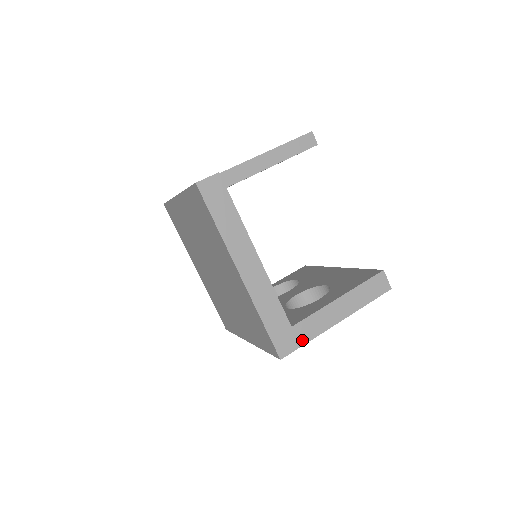
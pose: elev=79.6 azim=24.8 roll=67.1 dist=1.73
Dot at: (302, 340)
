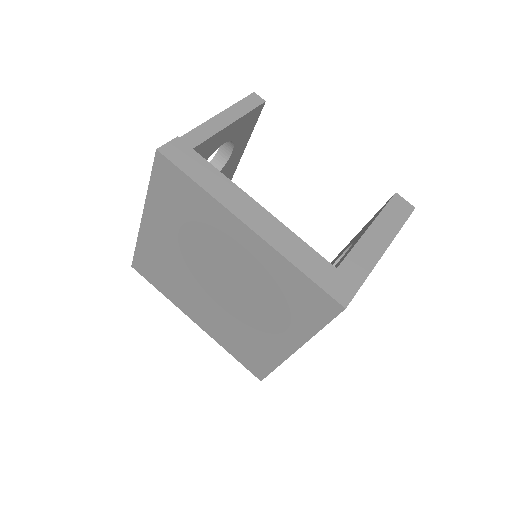
Dot at: (357, 280)
